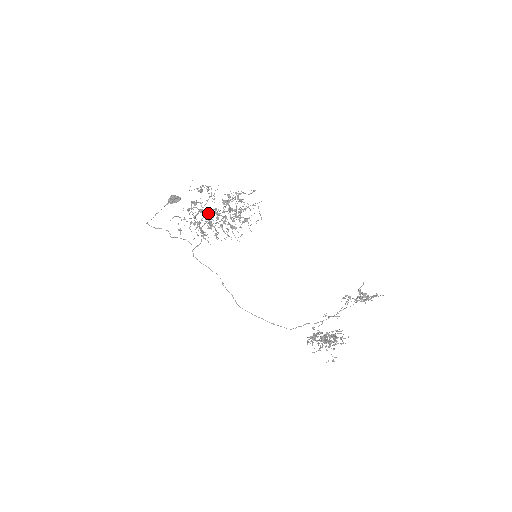
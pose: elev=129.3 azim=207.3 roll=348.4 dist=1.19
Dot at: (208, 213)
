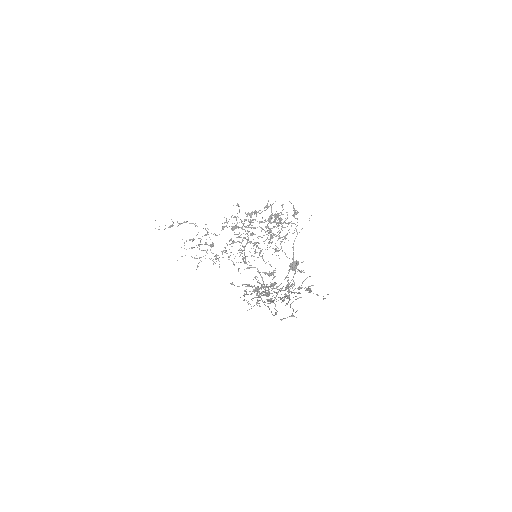
Dot at: occluded
